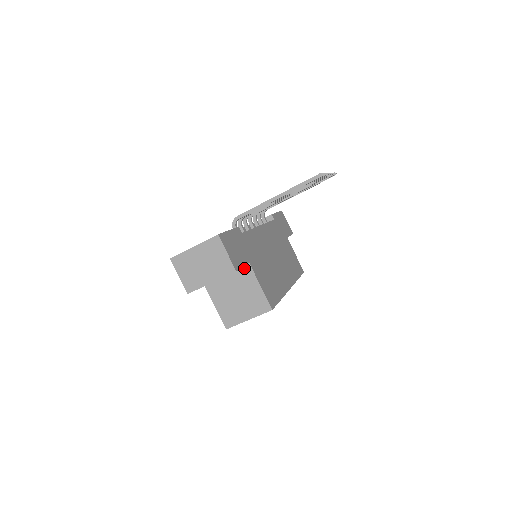
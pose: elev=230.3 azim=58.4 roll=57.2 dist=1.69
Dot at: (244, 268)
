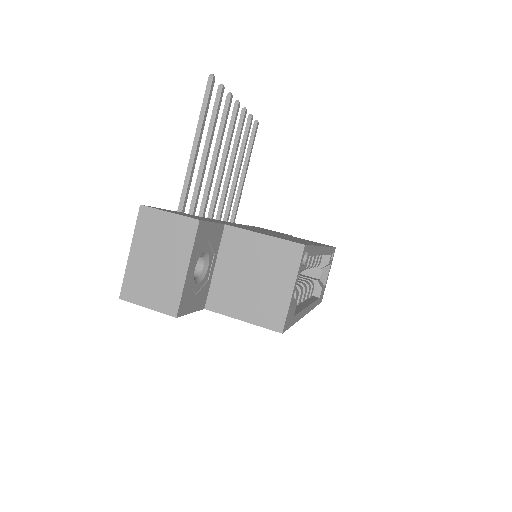
Dot at: (226, 237)
